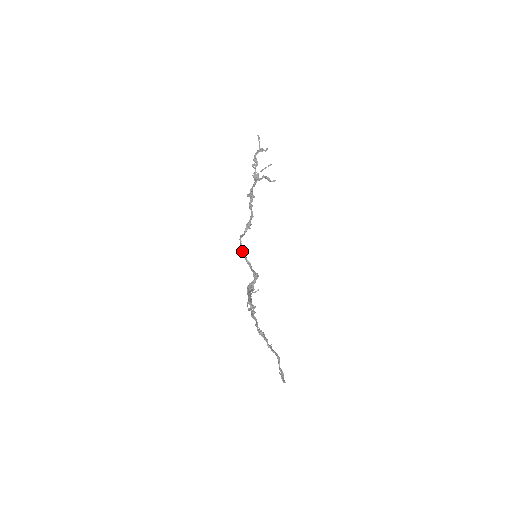
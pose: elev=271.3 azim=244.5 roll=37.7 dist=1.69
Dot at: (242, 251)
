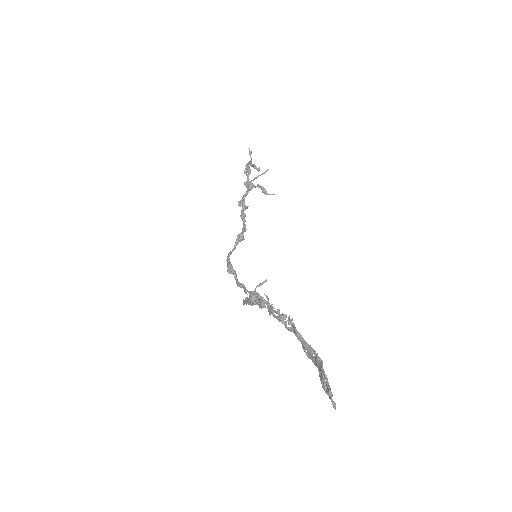
Dot at: (231, 273)
